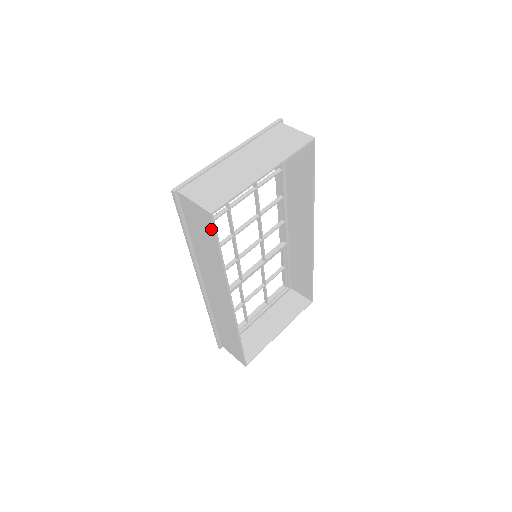
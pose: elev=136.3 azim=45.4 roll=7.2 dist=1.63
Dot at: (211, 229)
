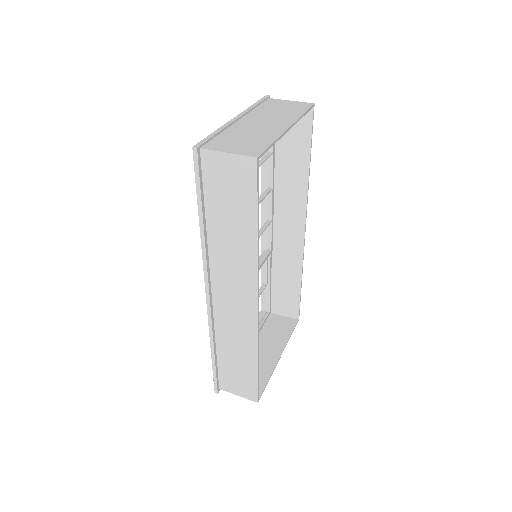
Dot at: (251, 185)
